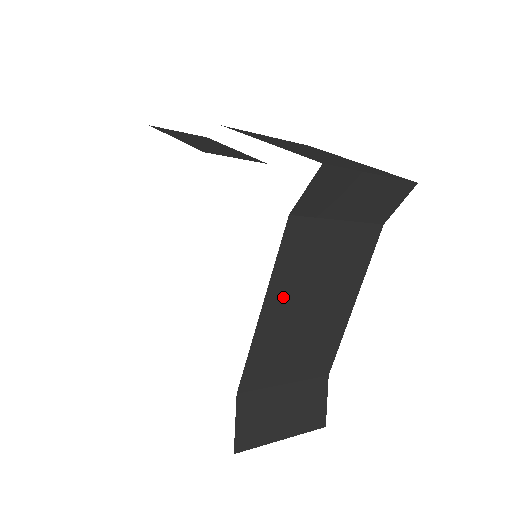
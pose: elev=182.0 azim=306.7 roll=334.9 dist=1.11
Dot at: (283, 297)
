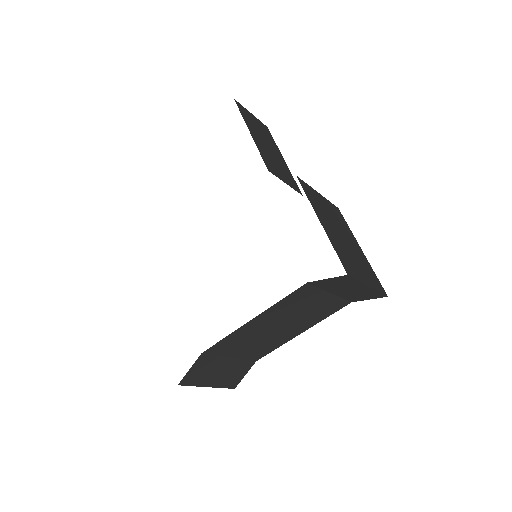
Dot at: (268, 318)
